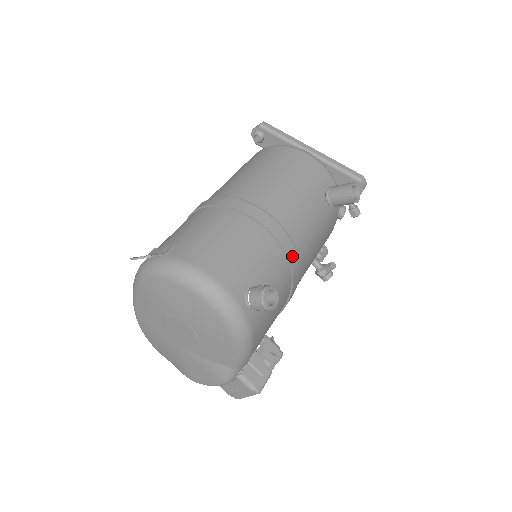
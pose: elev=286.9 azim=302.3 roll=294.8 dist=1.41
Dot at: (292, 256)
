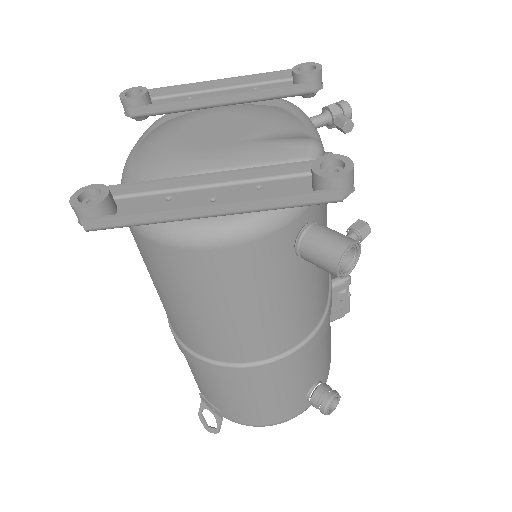
Dot at: (317, 339)
